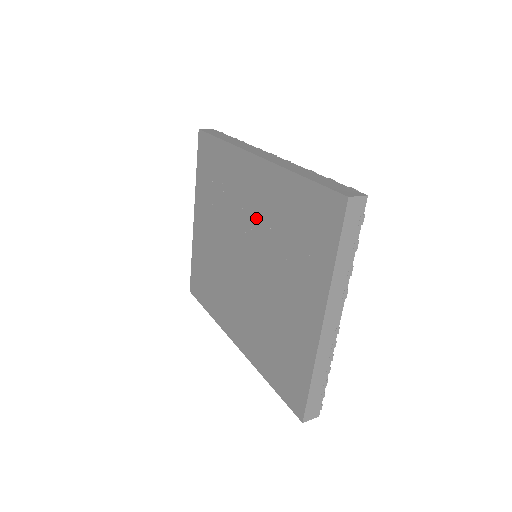
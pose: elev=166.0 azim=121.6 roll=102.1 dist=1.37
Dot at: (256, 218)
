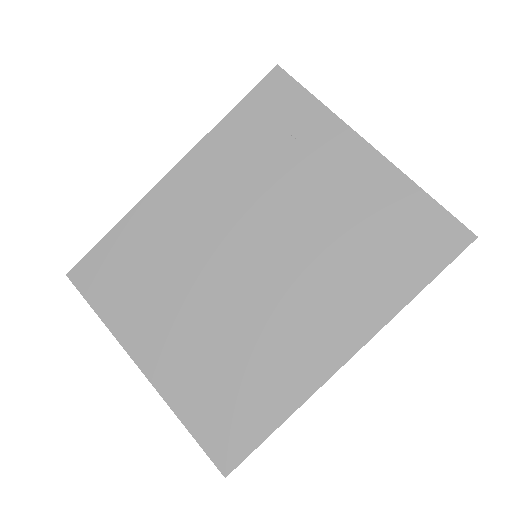
Dot at: (224, 205)
